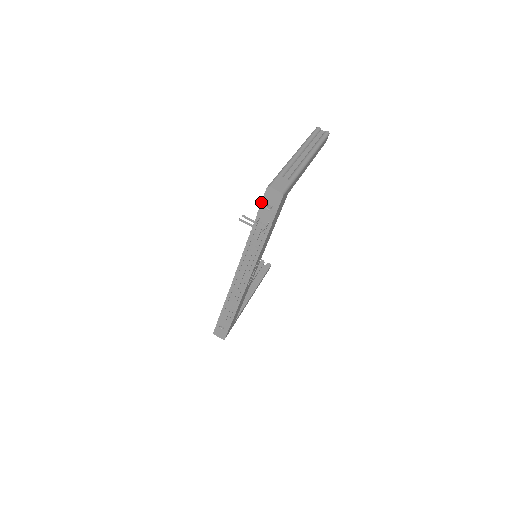
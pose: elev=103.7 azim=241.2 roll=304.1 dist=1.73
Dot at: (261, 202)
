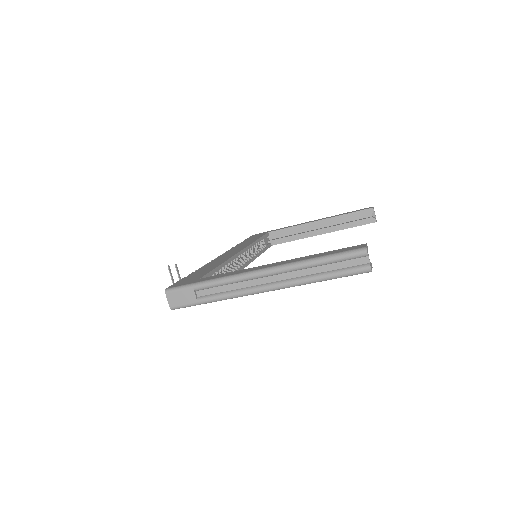
Dot at: (176, 282)
